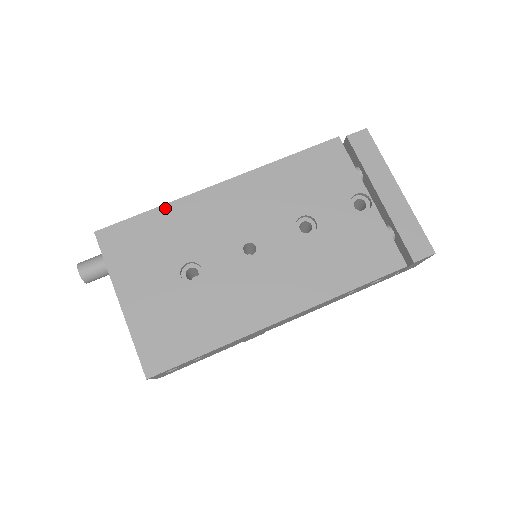
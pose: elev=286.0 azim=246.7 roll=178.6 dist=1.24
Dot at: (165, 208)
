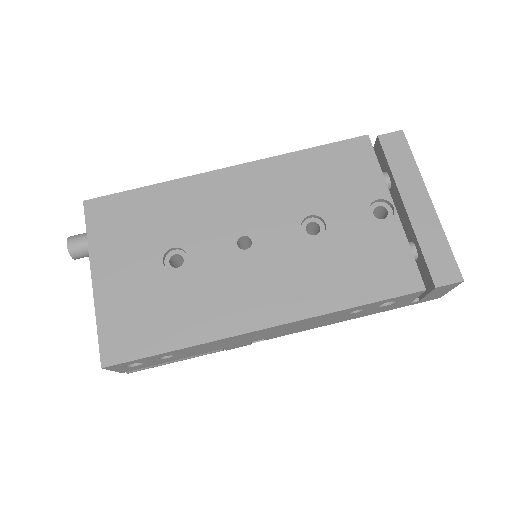
Dot at: (162, 186)
